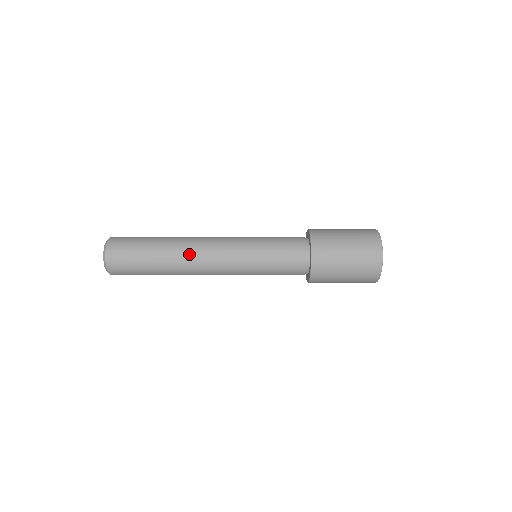
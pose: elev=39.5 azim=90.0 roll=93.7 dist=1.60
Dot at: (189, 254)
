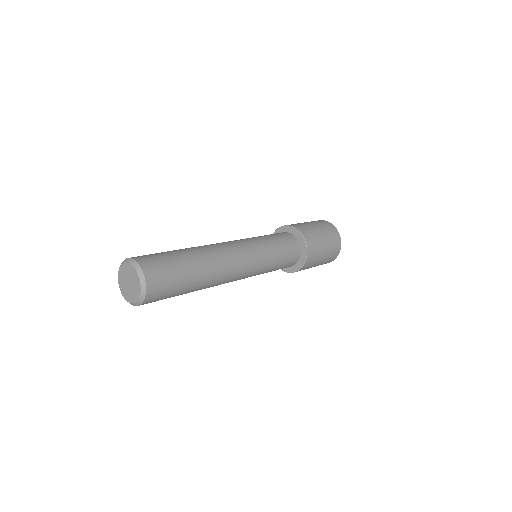
Dot at: (218, 284)
